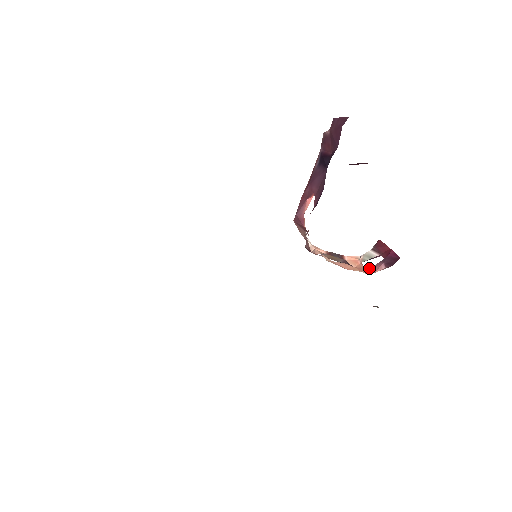
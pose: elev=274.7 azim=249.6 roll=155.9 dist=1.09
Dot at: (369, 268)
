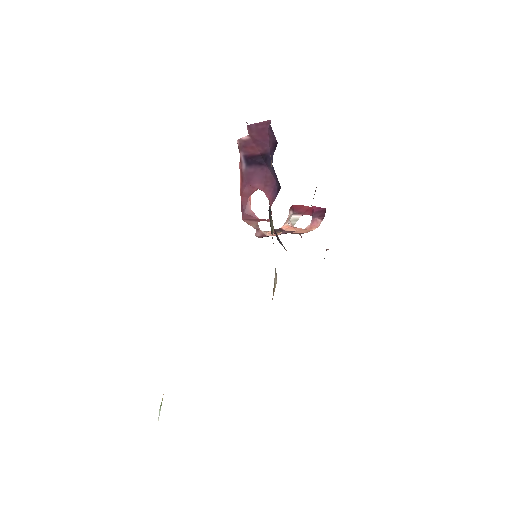
Dot at: (309, 226)
